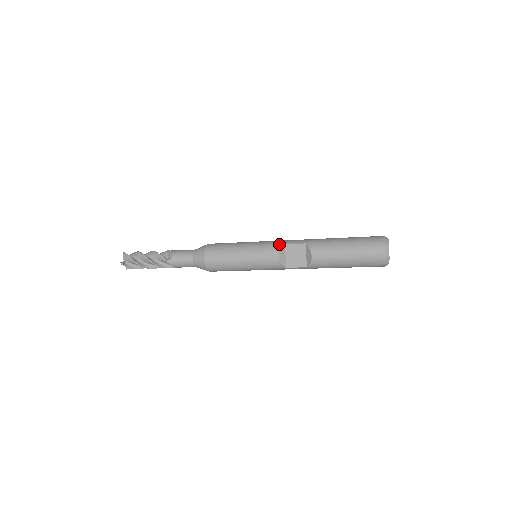
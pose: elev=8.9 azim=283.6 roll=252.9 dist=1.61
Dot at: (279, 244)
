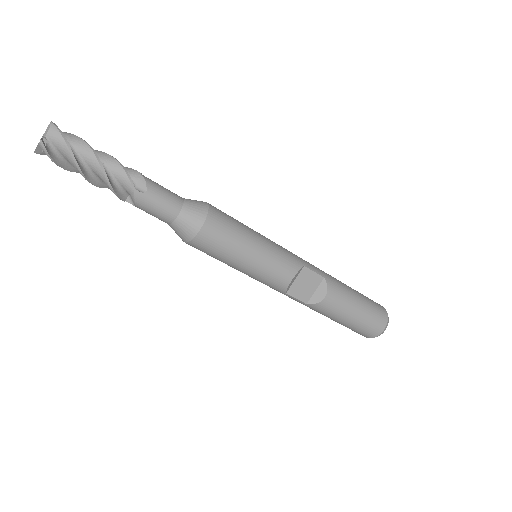
Dot at: (299, 262)
